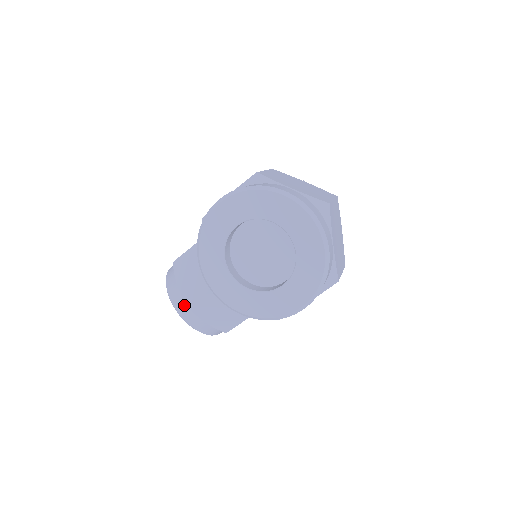
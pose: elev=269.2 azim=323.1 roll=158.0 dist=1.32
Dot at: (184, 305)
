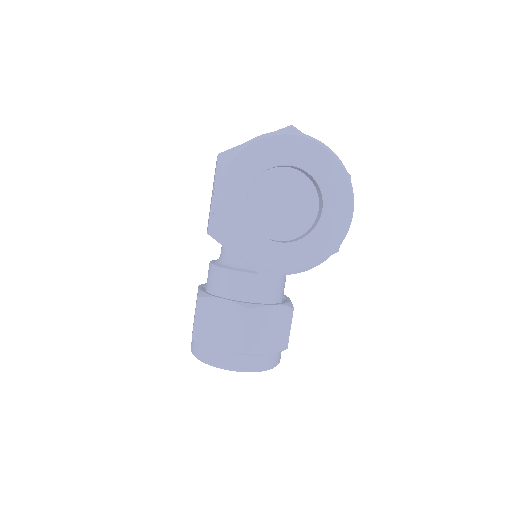
Dot at: (237, 358)
